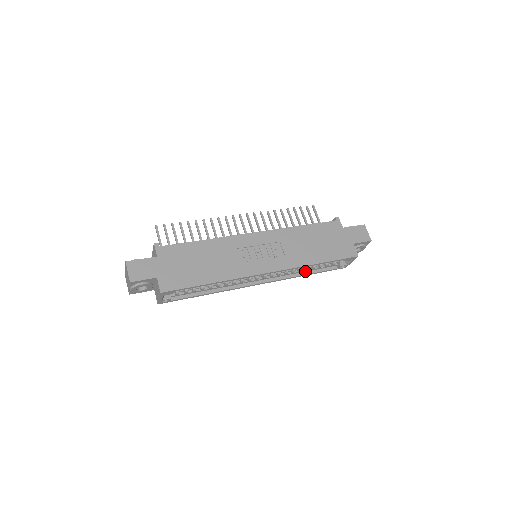
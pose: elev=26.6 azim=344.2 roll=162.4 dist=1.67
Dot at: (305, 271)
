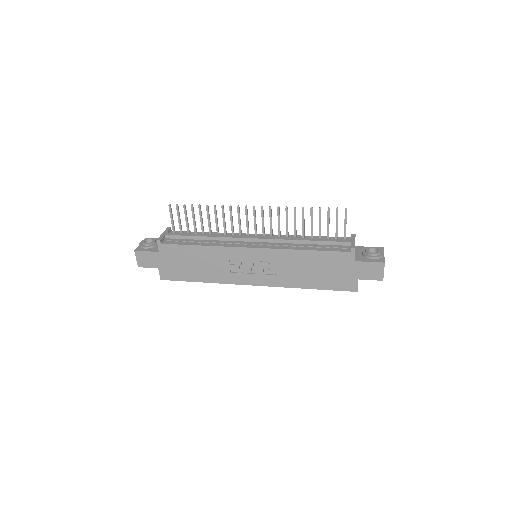
Dot at: occluded
